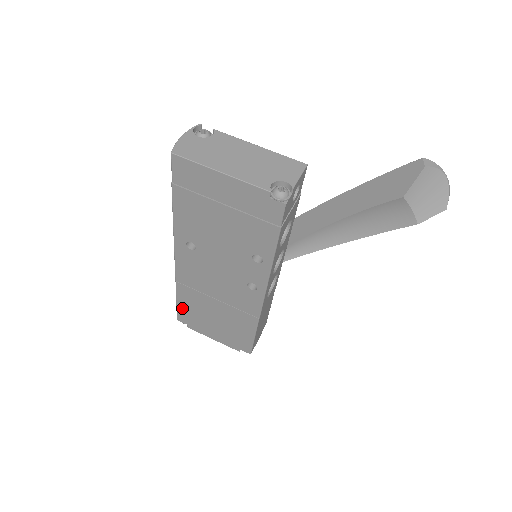
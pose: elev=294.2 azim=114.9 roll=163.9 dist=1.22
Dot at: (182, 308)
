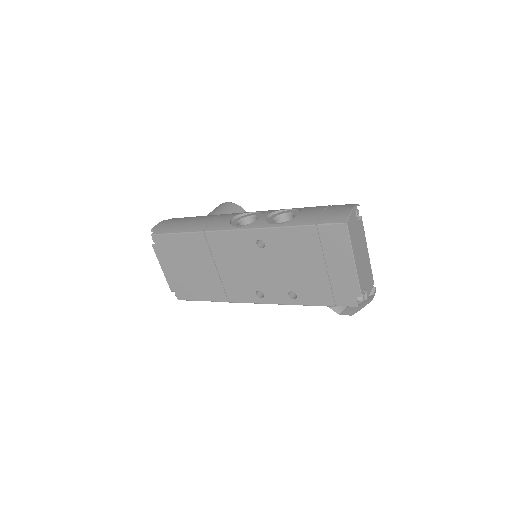
Dot at: (173, 239)
